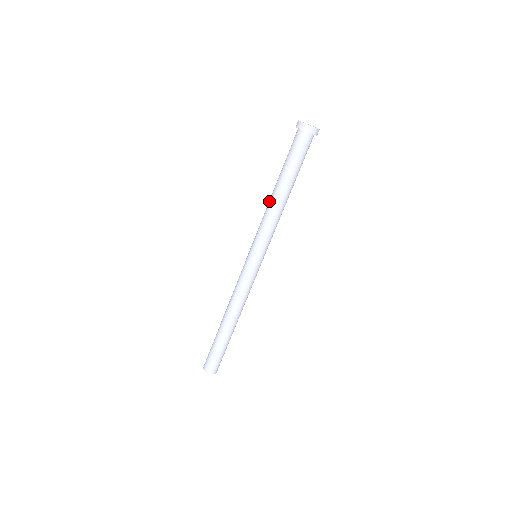
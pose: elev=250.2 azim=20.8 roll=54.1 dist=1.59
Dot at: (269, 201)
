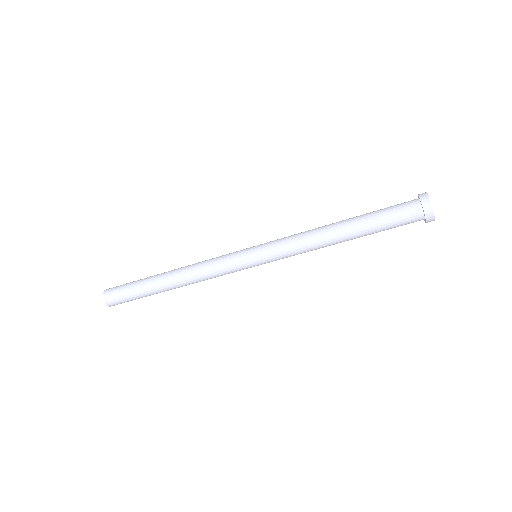
Dot at: (323, 233)
